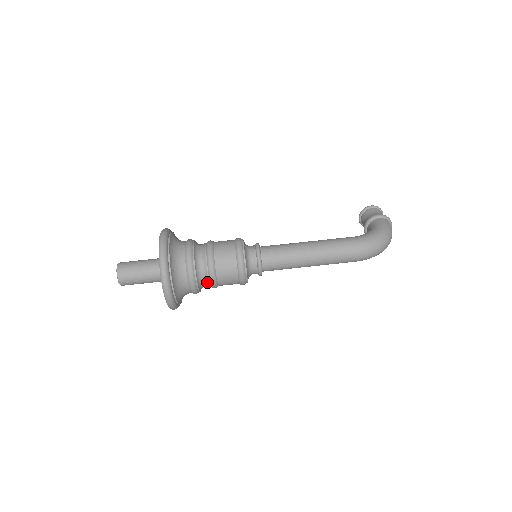
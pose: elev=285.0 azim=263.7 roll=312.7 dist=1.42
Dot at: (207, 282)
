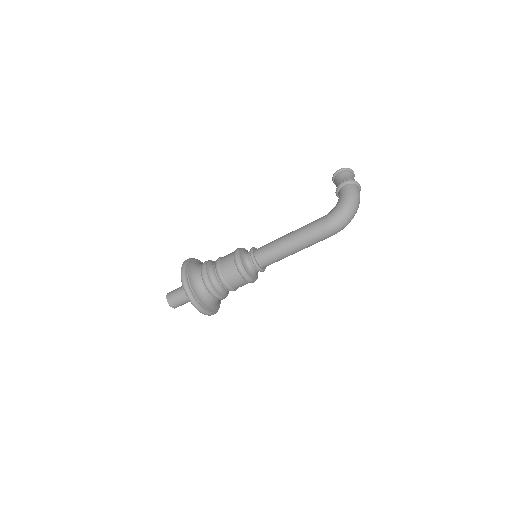
Dot at: (227, 291)
